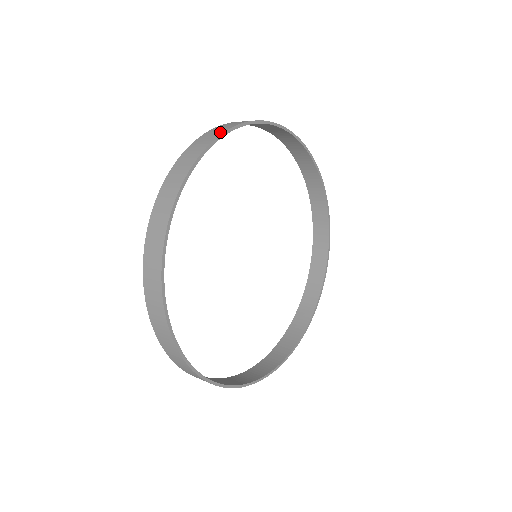
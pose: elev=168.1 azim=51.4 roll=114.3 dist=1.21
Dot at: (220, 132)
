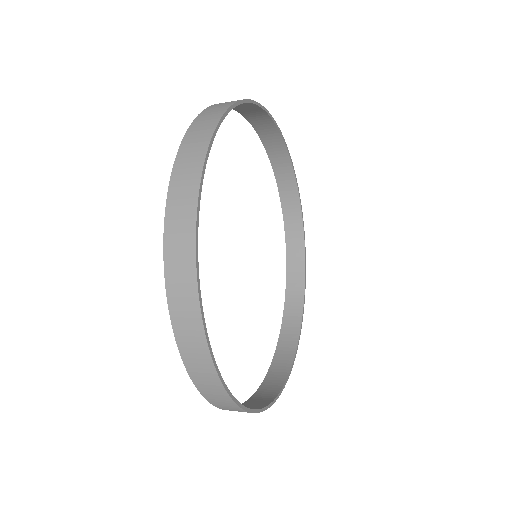
Dot at: (233, 101)
